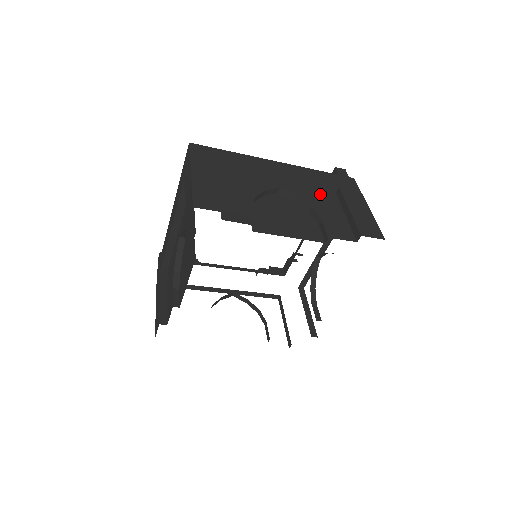
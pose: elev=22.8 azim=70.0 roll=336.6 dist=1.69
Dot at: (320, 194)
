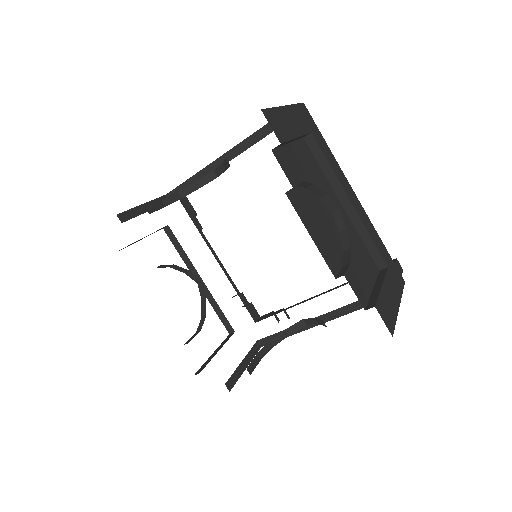
Dot at: (366, 254)
